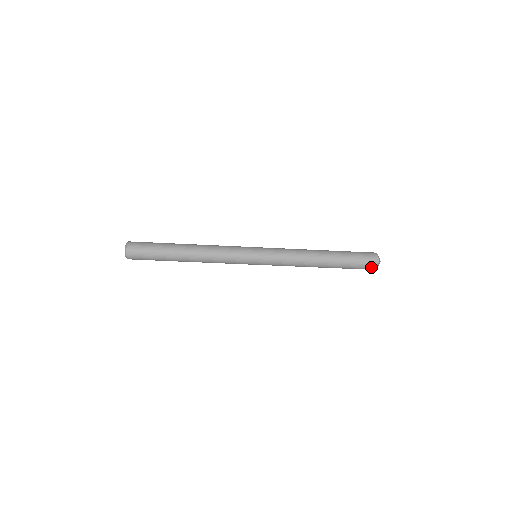
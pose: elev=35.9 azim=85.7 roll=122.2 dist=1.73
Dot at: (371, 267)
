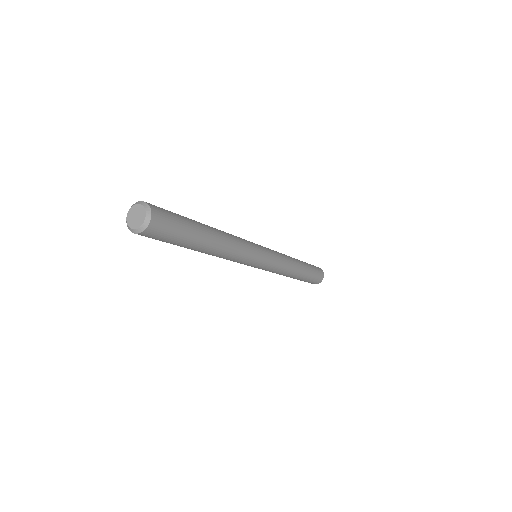
Dot at: (320, 279)
